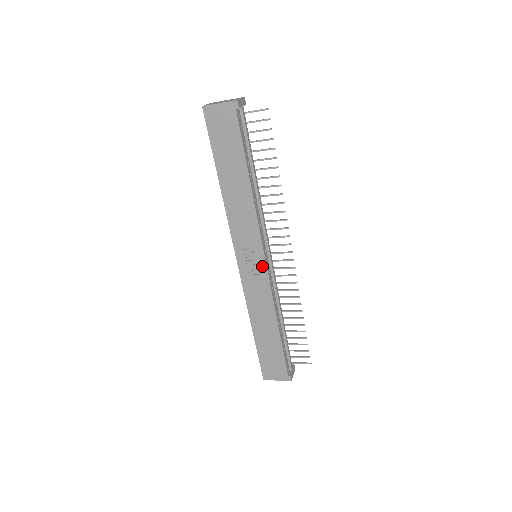
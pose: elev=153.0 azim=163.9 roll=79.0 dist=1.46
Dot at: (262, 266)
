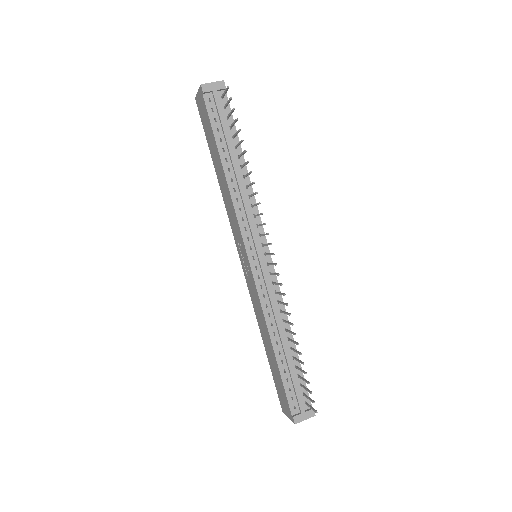
Dot at: (249, 266)
